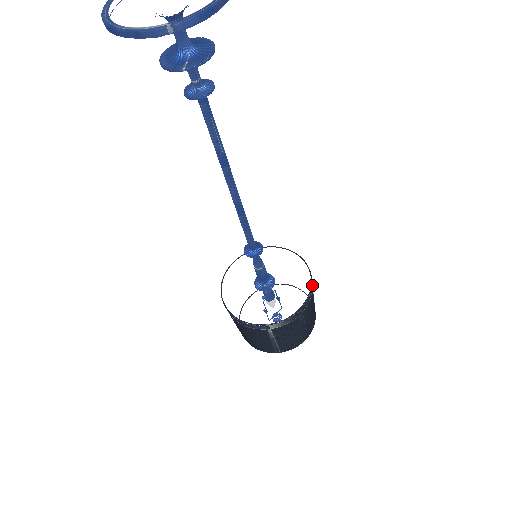
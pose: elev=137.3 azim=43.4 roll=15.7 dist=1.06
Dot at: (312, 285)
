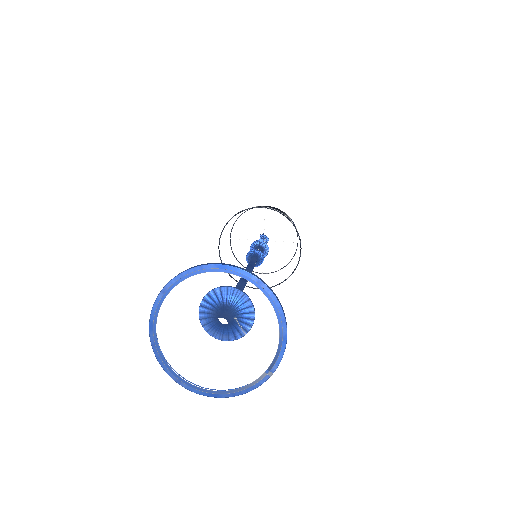
Dot at: (292, 223)
